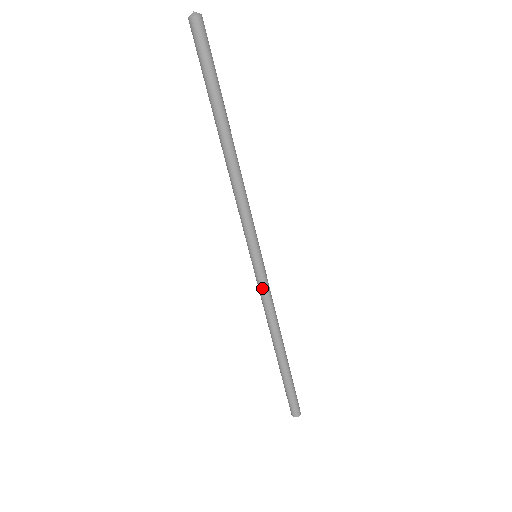
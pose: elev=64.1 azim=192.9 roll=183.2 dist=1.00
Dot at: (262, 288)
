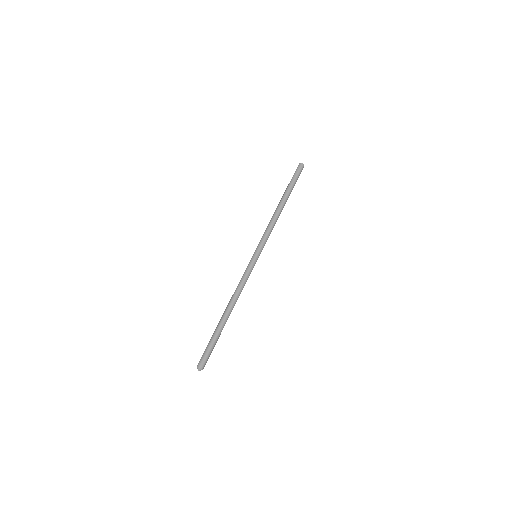
Dot at: (246, 270)
